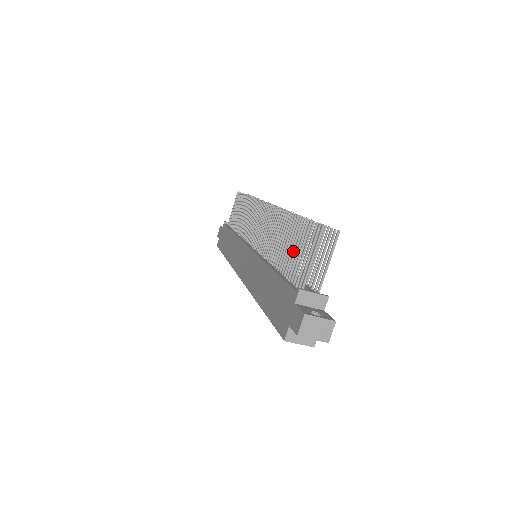
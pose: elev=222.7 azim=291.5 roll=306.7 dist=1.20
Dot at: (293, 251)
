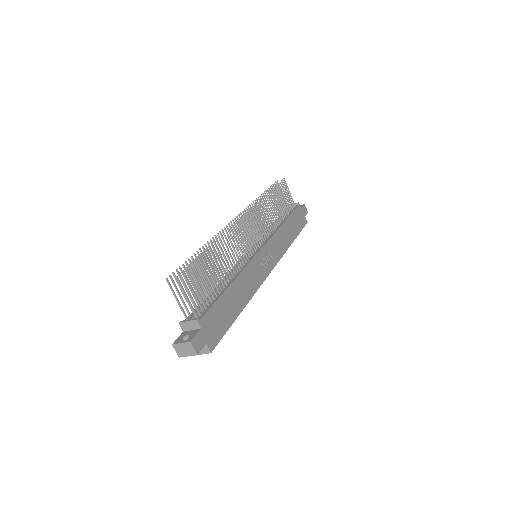
Dot at: (222, 269)
